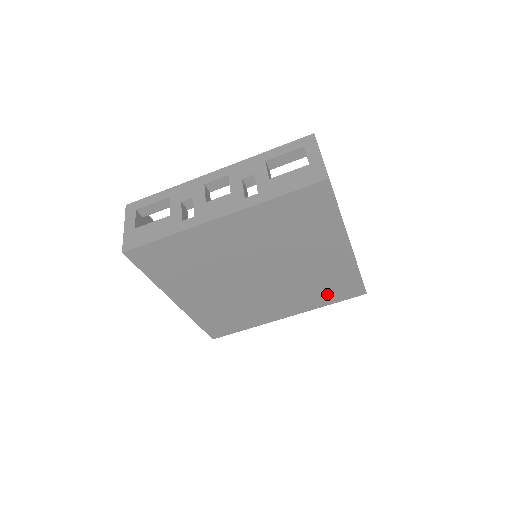
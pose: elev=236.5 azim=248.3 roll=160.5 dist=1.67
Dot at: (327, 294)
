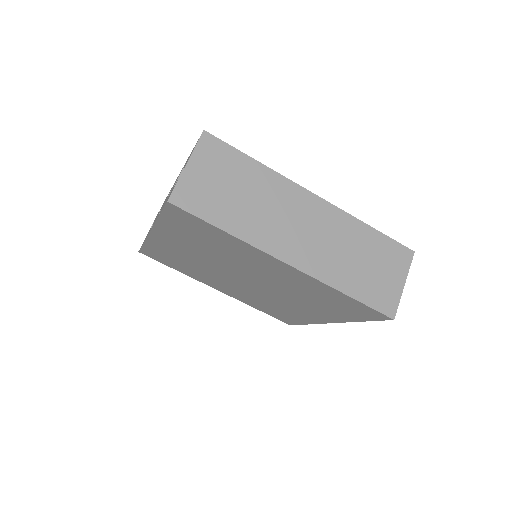
Dot at: (341, 310)
